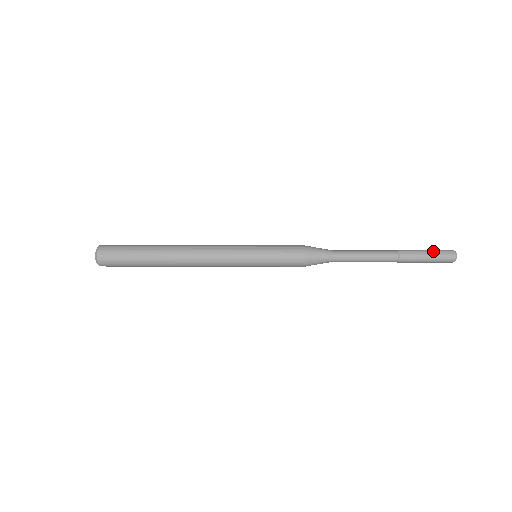
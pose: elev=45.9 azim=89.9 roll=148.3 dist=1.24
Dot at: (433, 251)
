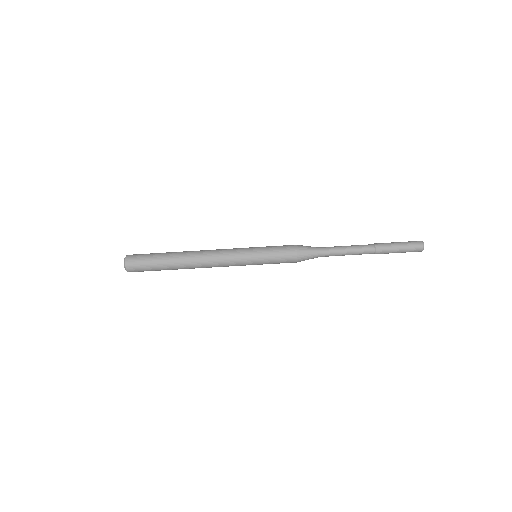
Dot at: (402, 242)
